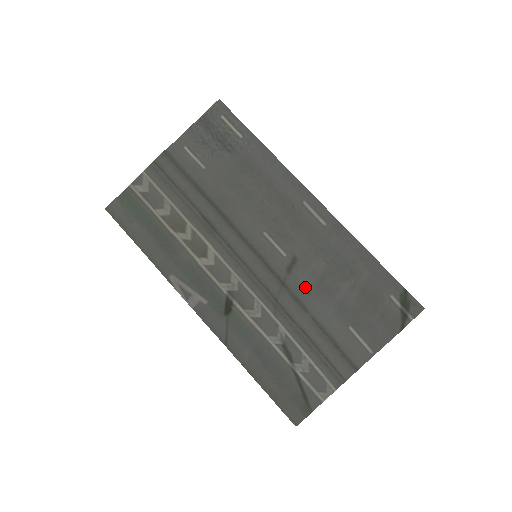
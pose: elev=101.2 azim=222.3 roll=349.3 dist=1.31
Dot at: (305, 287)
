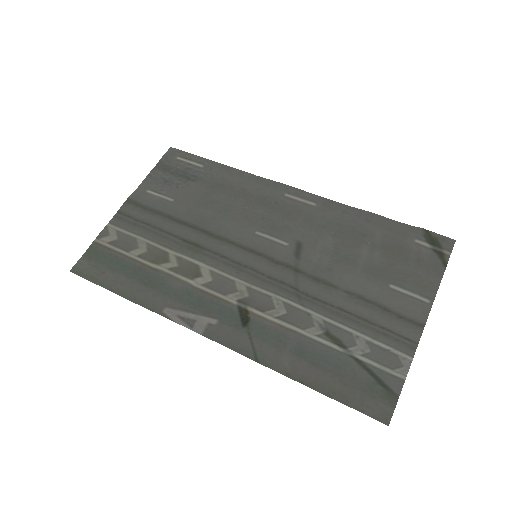
Dot at: (322, 266)
